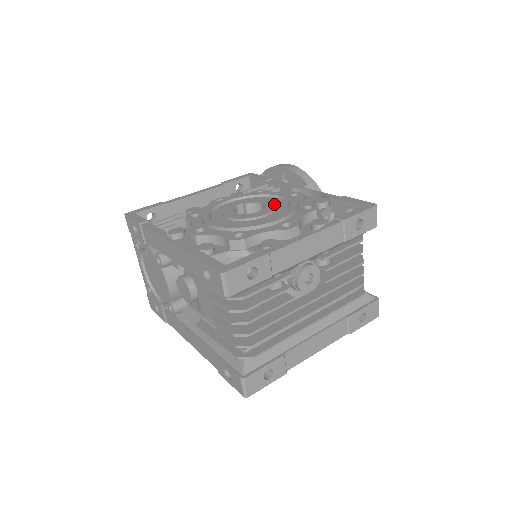
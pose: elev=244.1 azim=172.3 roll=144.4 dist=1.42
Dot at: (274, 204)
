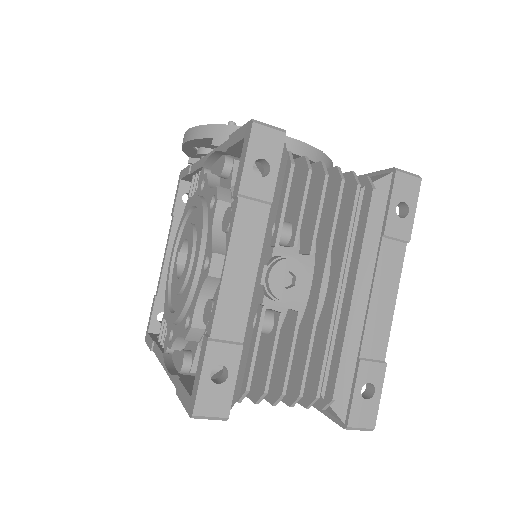
Dot at: (191, 231)
